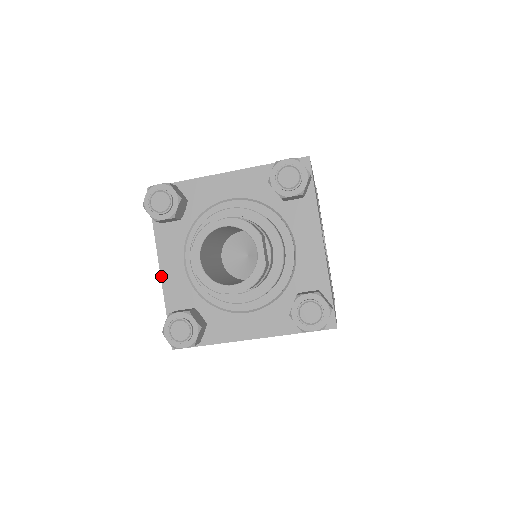
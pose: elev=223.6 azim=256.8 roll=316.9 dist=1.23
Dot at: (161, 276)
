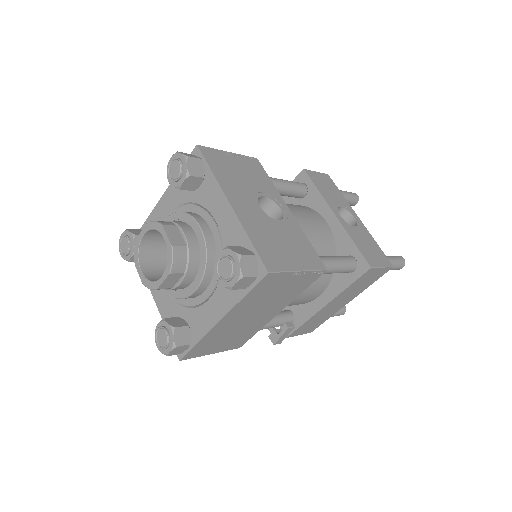
Dot at: (156, 303)
